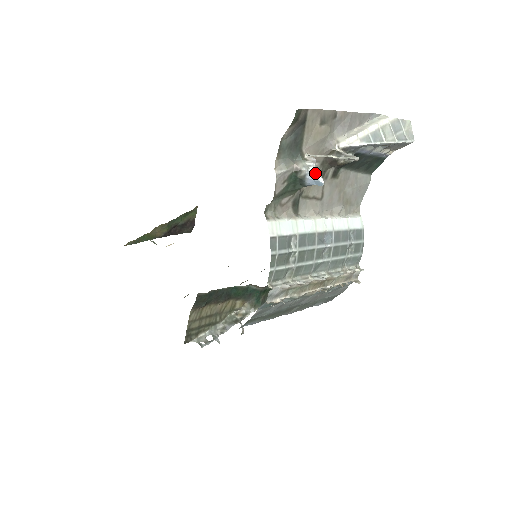
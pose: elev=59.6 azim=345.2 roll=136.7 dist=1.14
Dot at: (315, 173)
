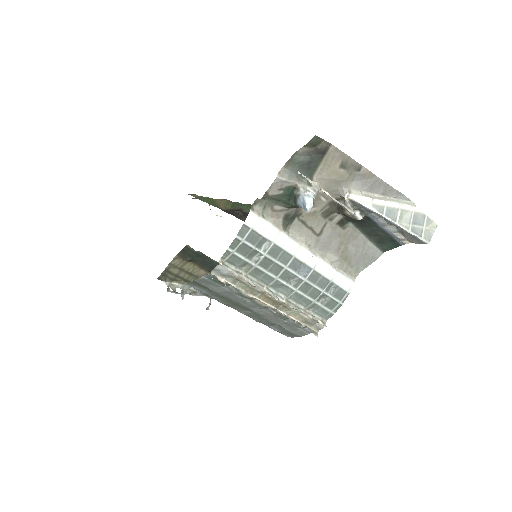
Dot at: (308, 198)
